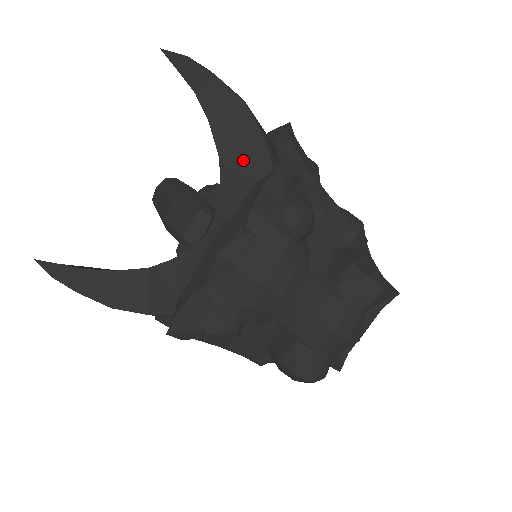
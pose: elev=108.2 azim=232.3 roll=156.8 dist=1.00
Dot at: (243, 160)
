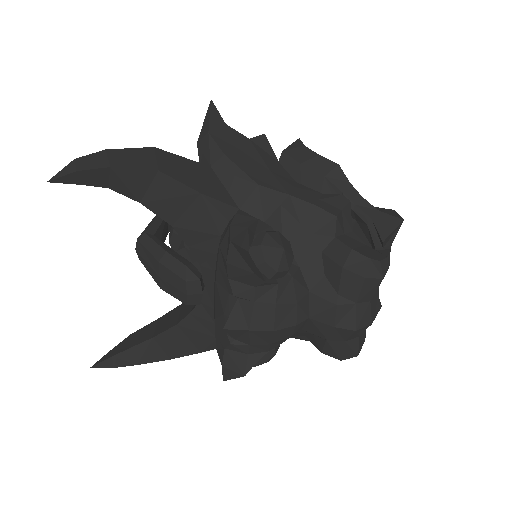
Dot at: (193, 220)
